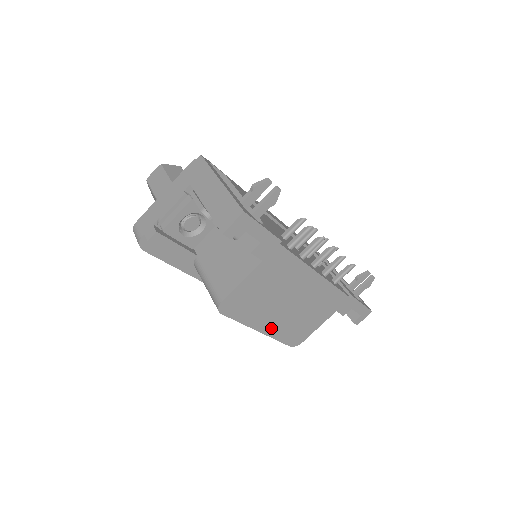
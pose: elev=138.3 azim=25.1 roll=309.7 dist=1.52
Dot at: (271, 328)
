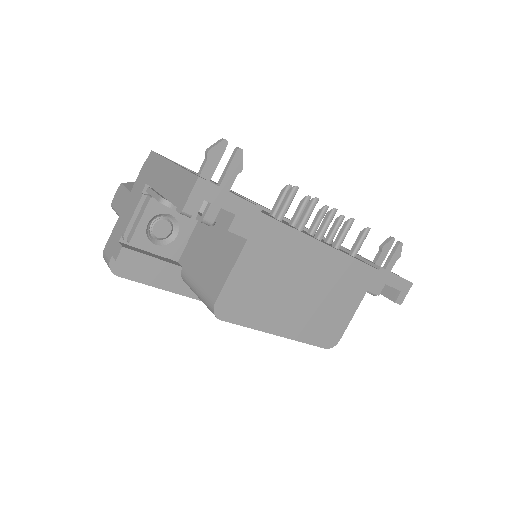
Dot at: (292, 328)
